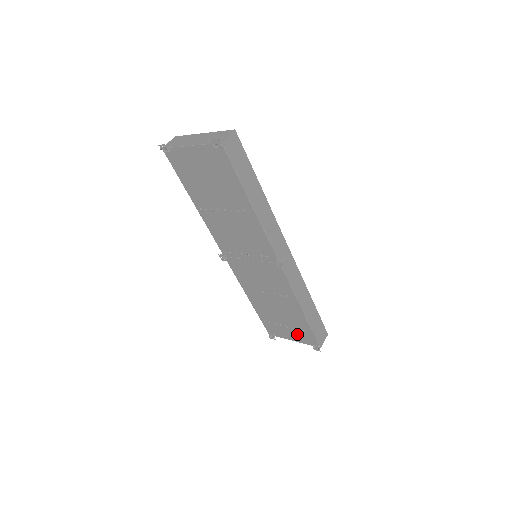
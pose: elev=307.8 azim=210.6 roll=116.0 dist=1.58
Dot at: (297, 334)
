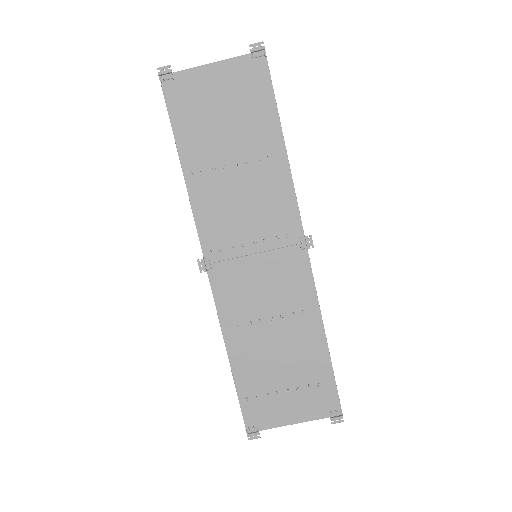
Dot at: (304, 401)
